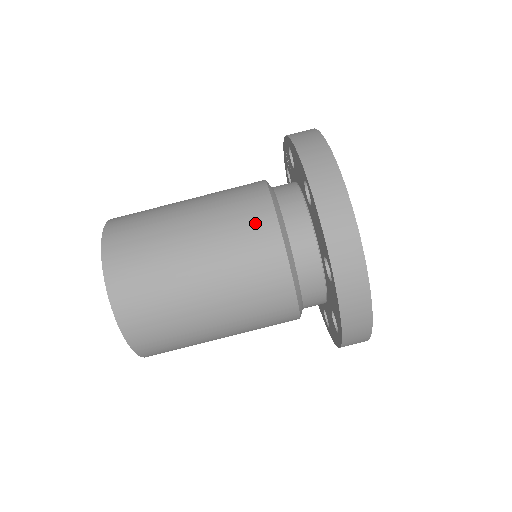
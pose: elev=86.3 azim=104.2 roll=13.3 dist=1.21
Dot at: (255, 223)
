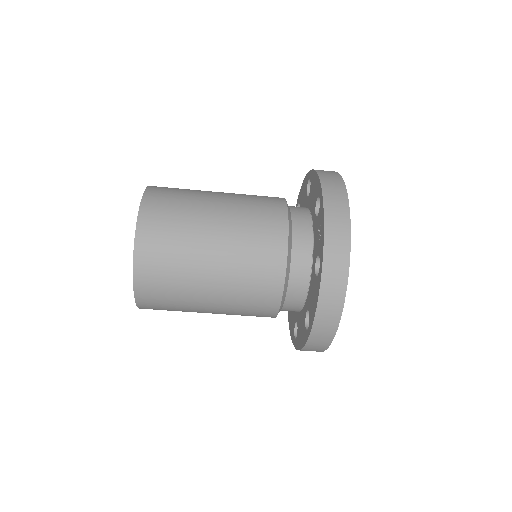
Dot at: (261, 309)
